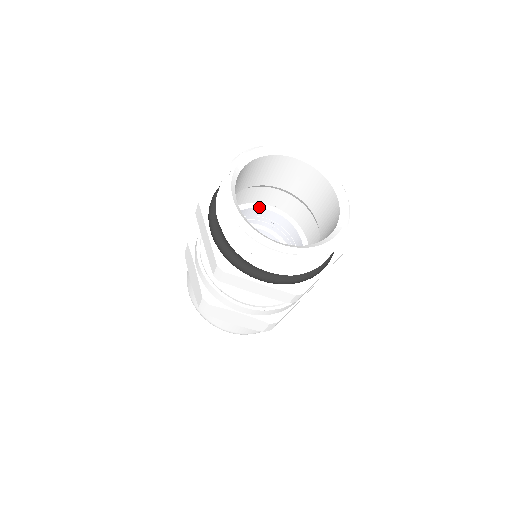
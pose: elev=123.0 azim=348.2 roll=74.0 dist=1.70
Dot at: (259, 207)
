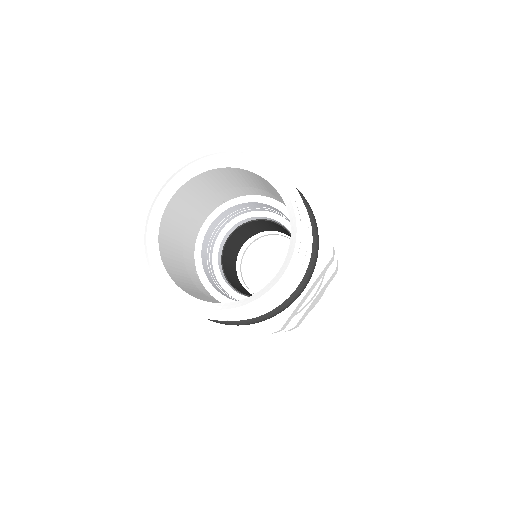
Dot at: (288, 216)
